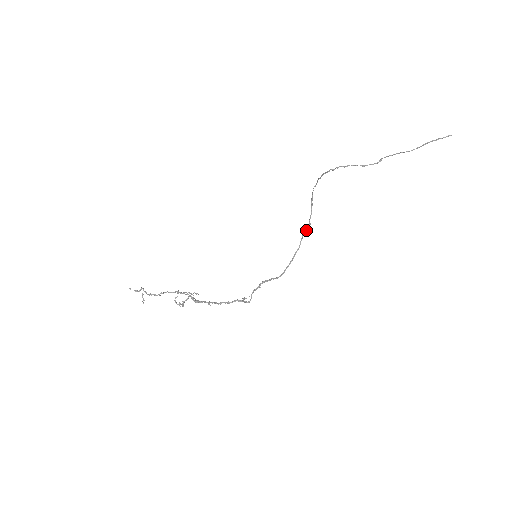
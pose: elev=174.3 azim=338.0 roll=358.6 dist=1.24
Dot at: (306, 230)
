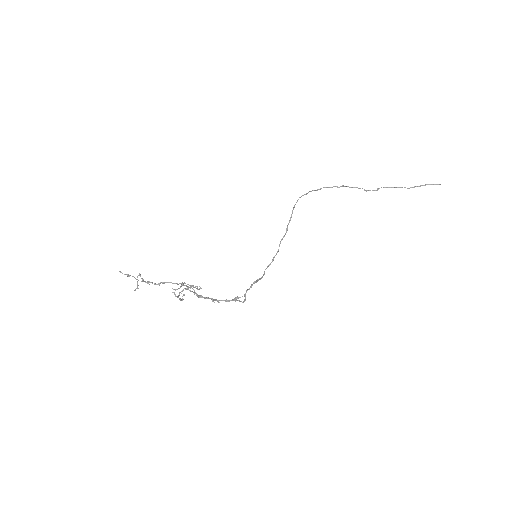
Dot at: occluded
